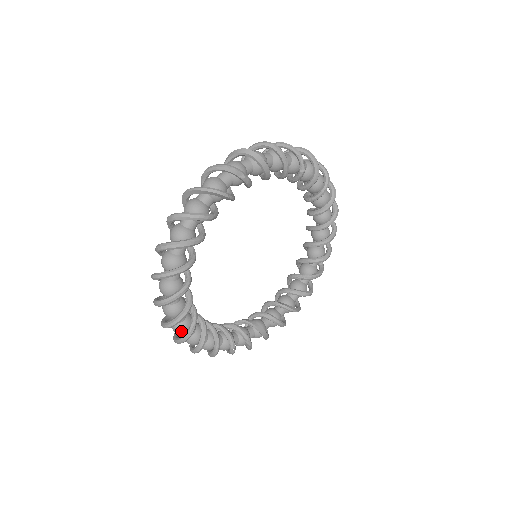
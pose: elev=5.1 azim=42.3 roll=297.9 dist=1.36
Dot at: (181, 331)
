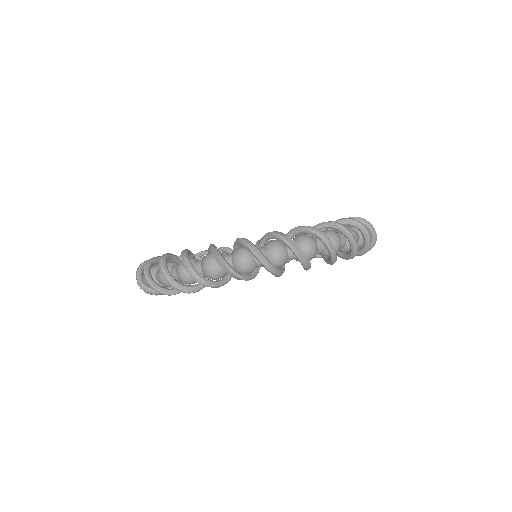
Dot at: occluded
